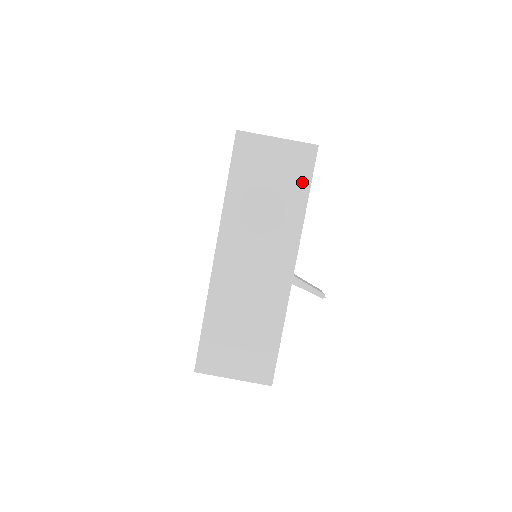
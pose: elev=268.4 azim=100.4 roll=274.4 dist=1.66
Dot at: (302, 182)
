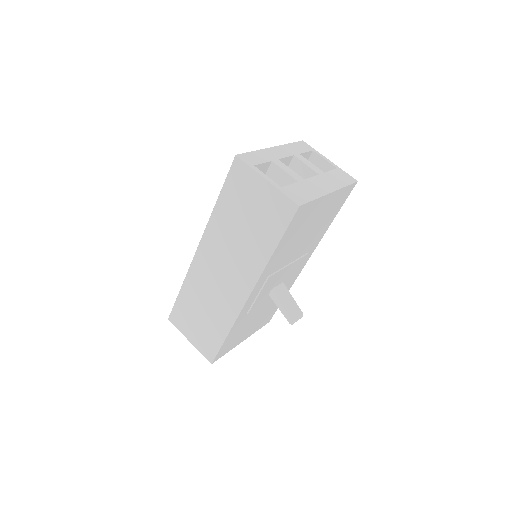
Dot at: (275, 231)
